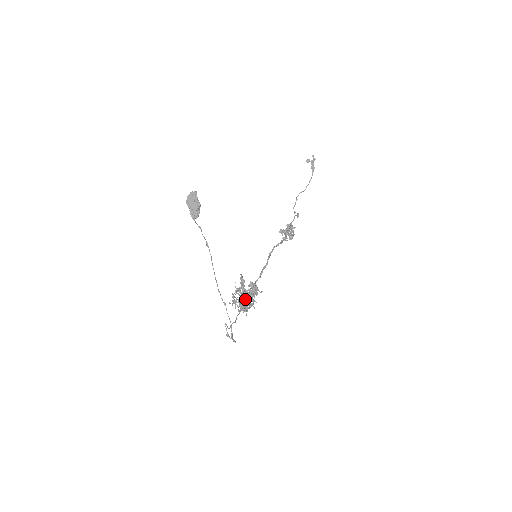
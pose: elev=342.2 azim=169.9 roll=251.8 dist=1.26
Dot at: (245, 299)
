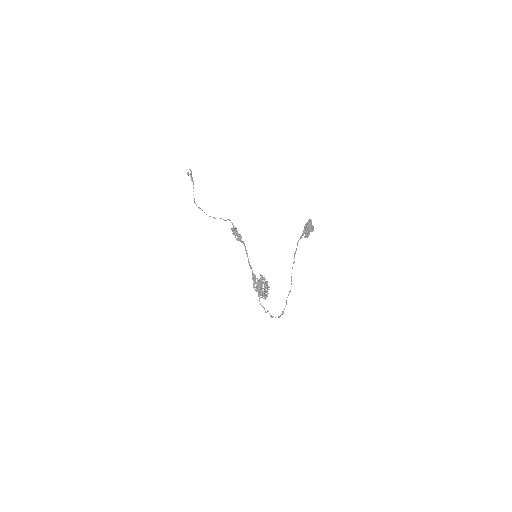
Dot at: occluded
